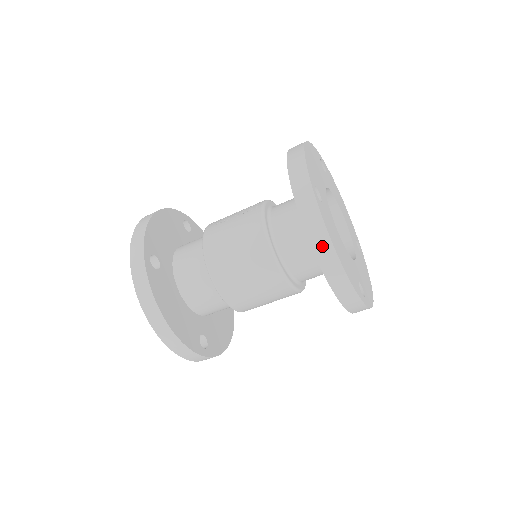
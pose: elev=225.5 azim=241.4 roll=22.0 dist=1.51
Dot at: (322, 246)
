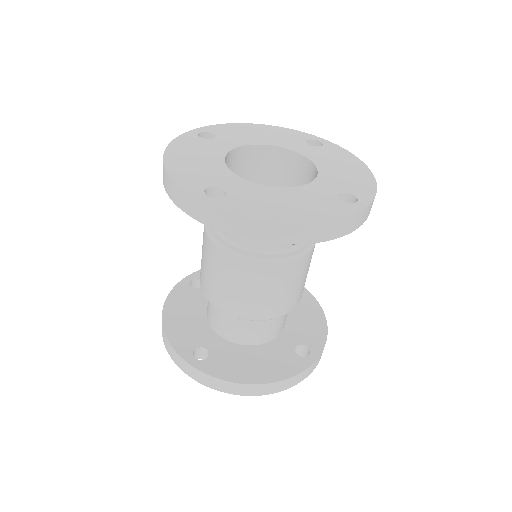
Dot at: occluded
